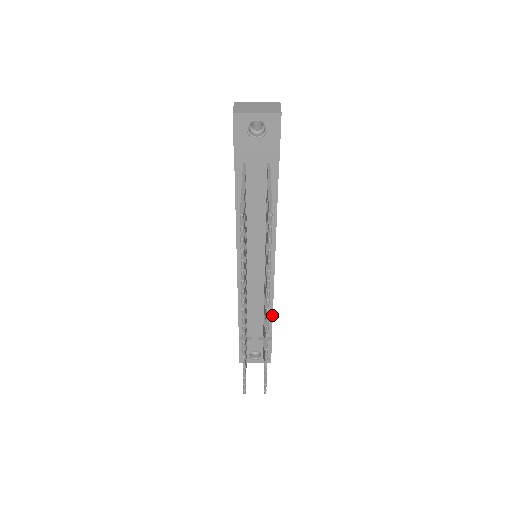
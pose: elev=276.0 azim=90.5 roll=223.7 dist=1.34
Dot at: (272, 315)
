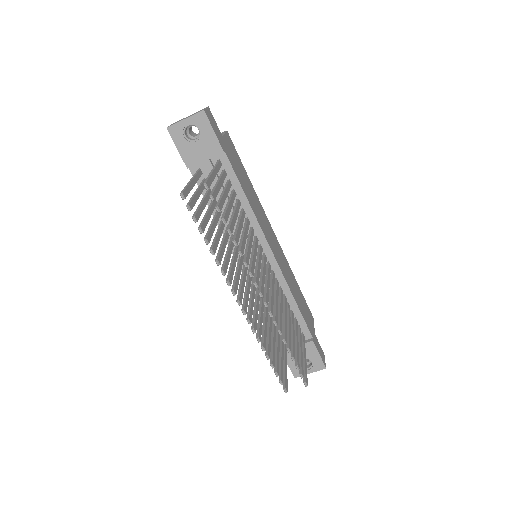
Dot at: (300, 313)
